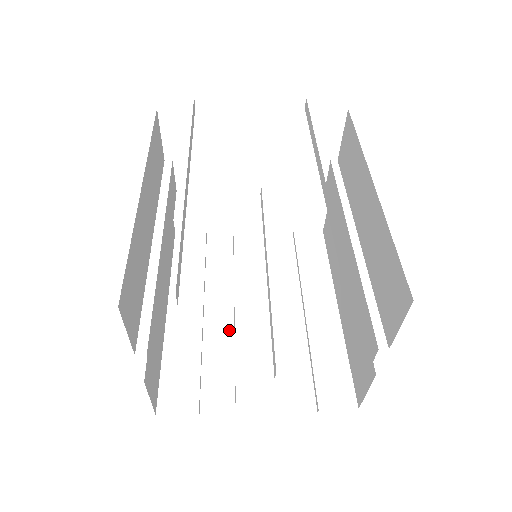
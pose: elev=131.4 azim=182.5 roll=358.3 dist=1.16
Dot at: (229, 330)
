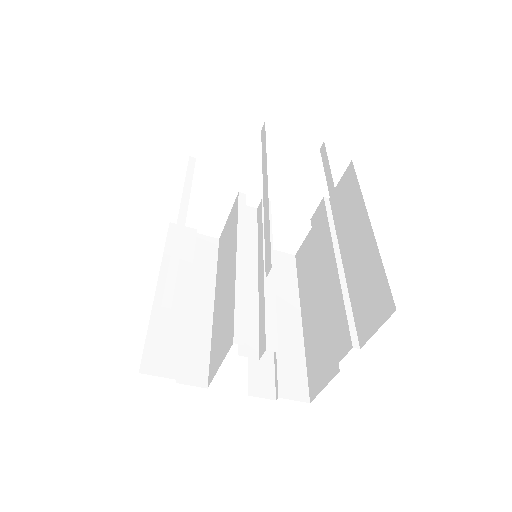
Dot at: (208, 317)
